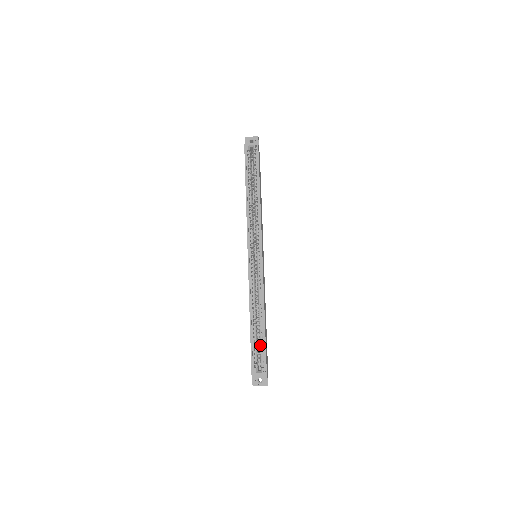
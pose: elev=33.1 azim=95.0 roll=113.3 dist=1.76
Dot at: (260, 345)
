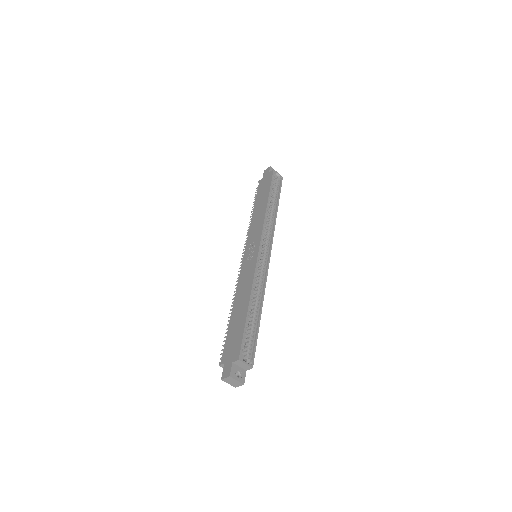
Dot at: (250, 335)
